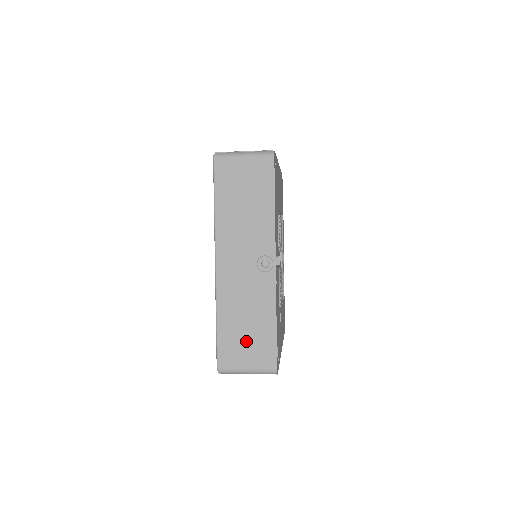
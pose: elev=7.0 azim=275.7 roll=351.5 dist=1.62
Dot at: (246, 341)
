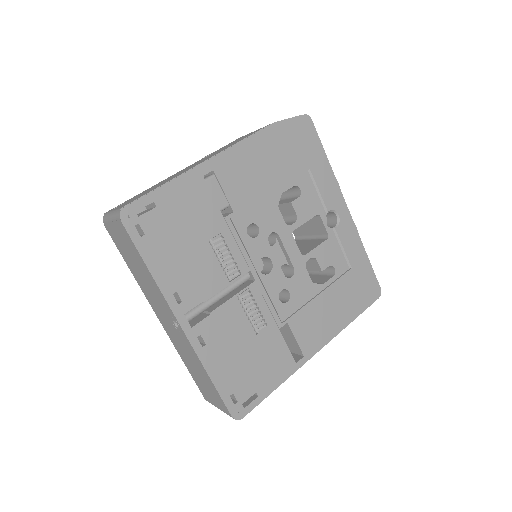
Dot at: (205, 386)
